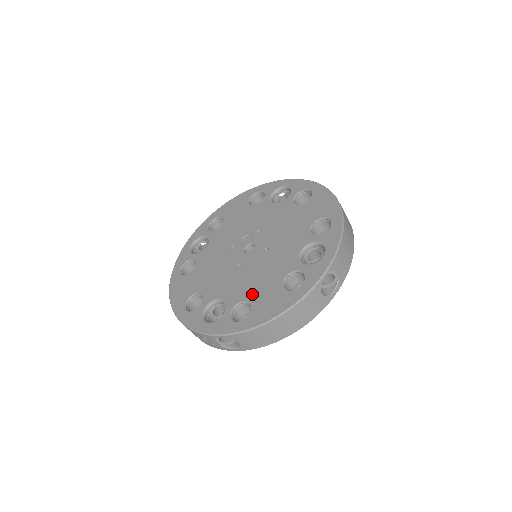
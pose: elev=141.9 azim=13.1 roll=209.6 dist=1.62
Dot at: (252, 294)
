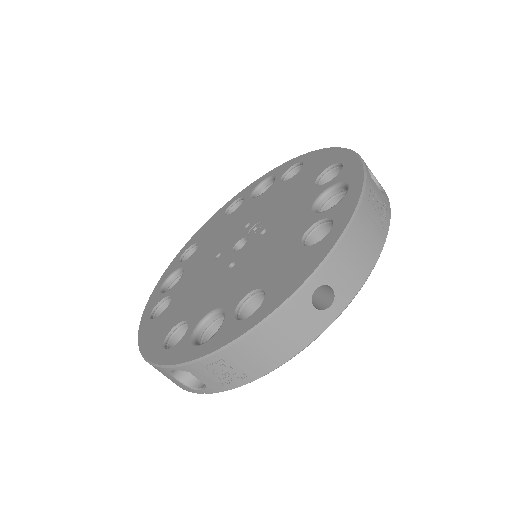
Dot at: (175, 302)
